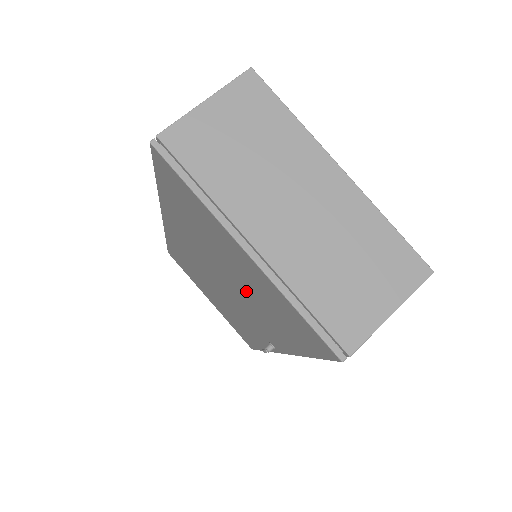
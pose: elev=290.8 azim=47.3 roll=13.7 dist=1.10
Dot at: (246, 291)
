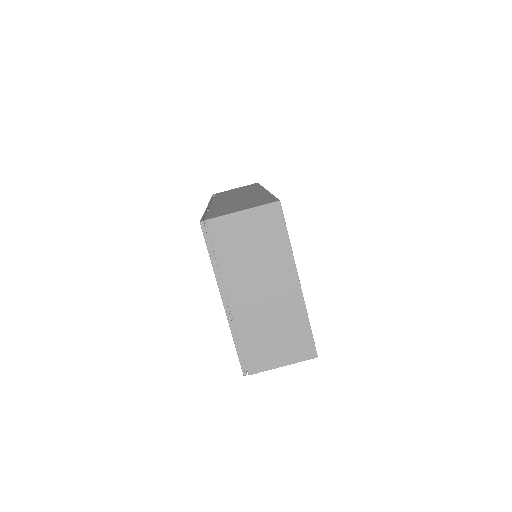
Dot at: occluded
